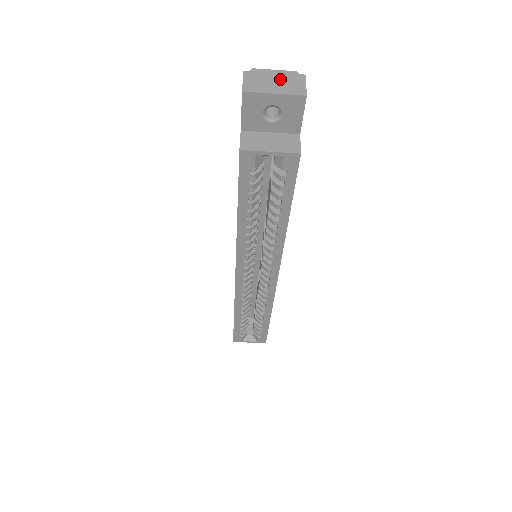
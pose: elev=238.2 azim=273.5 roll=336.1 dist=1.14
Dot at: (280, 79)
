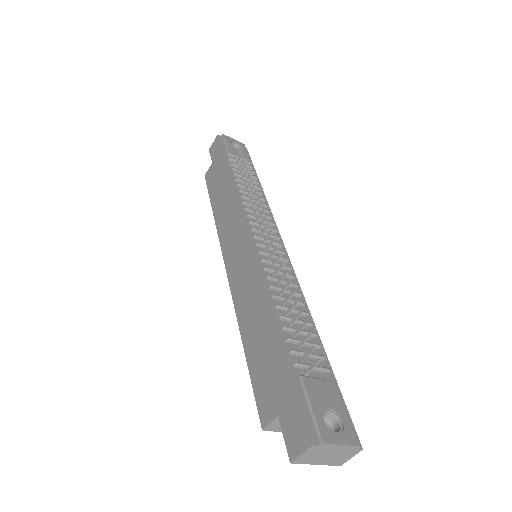
Dot at: (336, 454)
